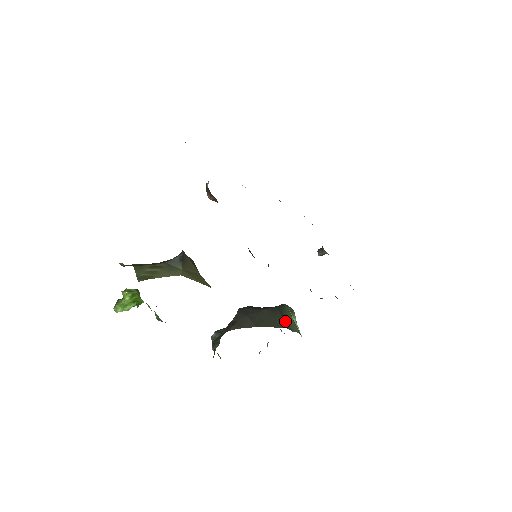
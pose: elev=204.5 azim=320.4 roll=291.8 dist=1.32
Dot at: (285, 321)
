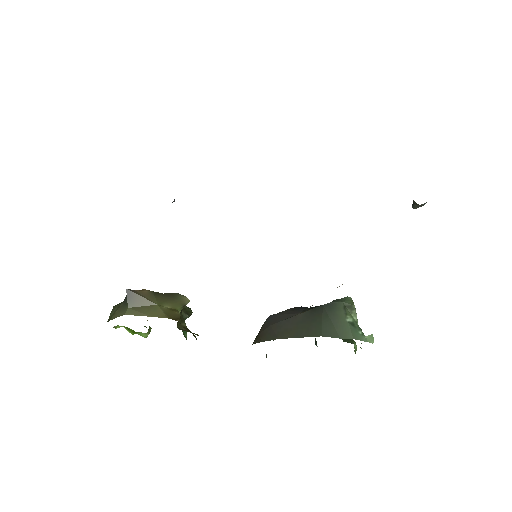
Dot at: (328, 325)
